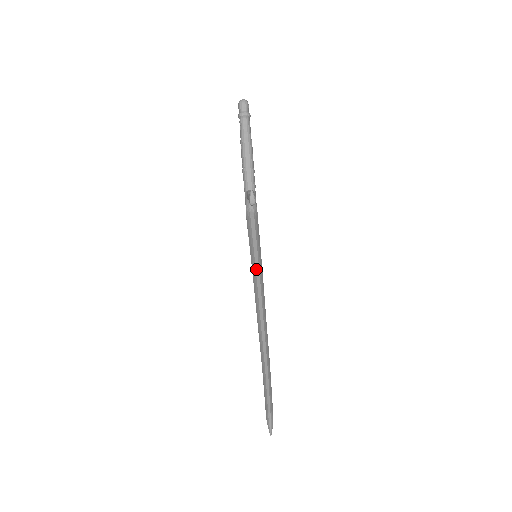
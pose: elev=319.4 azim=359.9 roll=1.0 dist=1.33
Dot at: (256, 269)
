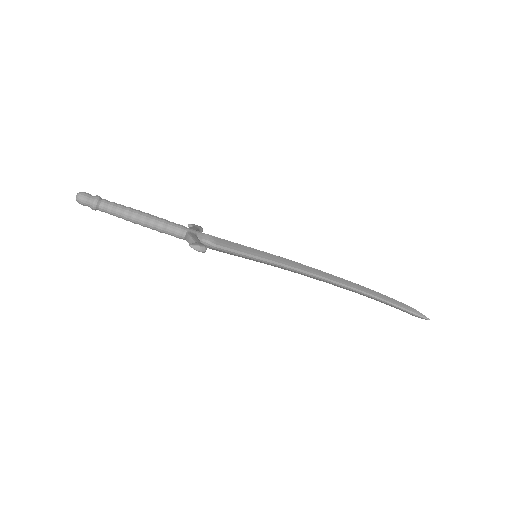
Dot at: (270, 264)
